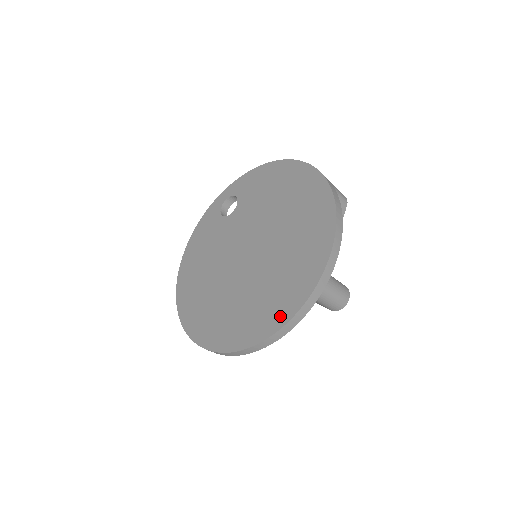
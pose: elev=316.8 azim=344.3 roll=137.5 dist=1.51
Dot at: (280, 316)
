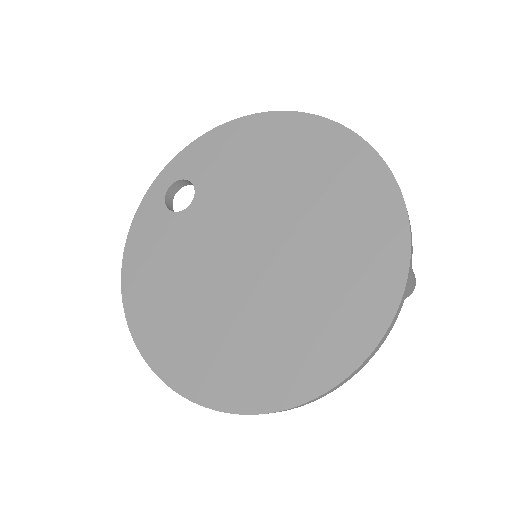
Dot at: (366, 329)
